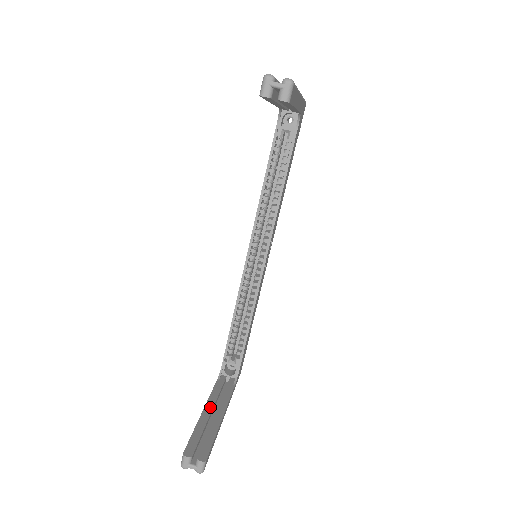
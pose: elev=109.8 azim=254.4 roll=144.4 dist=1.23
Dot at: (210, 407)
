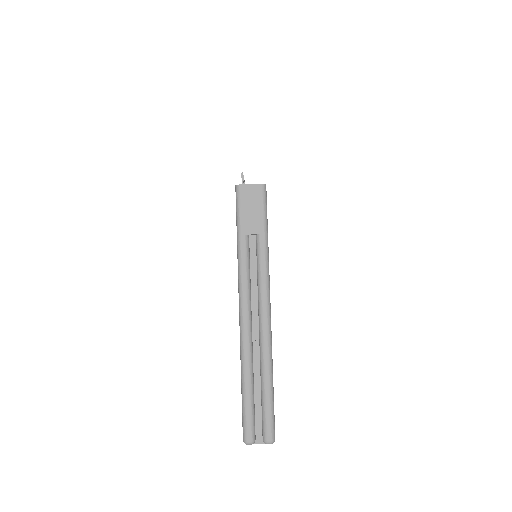
Dot at: occluded
